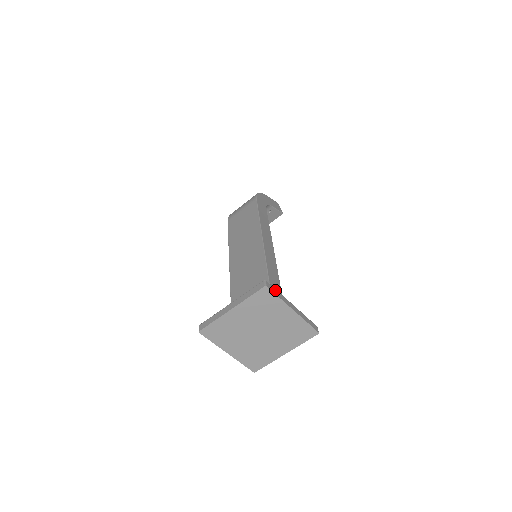
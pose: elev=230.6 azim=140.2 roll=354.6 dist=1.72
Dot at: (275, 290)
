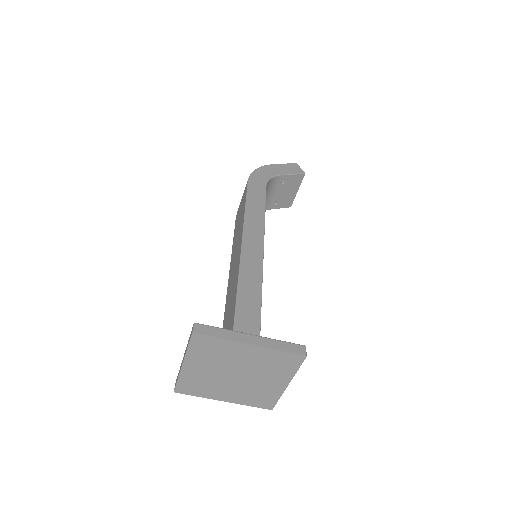
Dot at: (213, 330)
